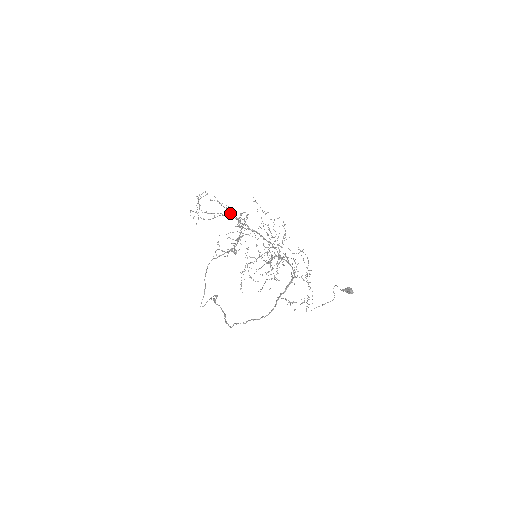
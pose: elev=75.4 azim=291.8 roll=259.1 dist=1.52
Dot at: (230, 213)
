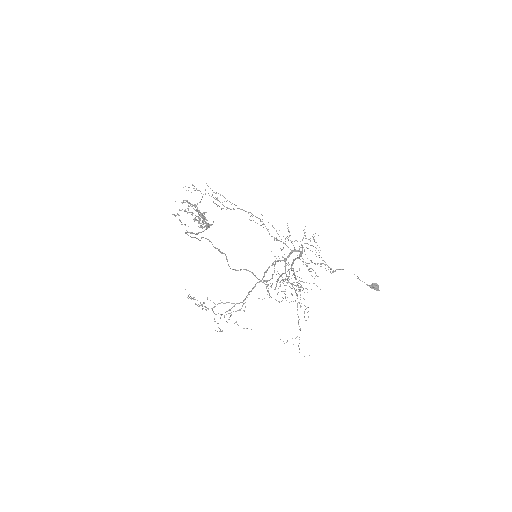
Dot at: occluded
